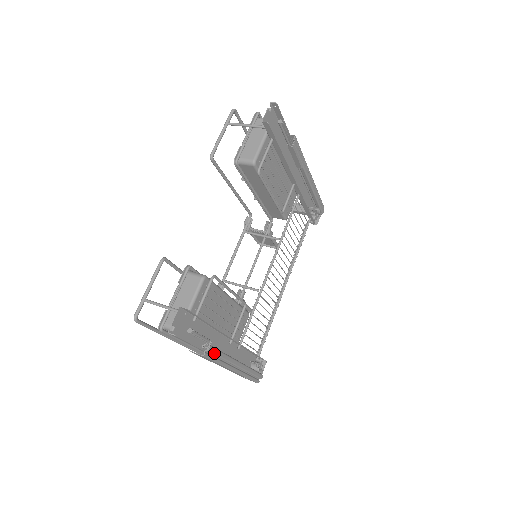
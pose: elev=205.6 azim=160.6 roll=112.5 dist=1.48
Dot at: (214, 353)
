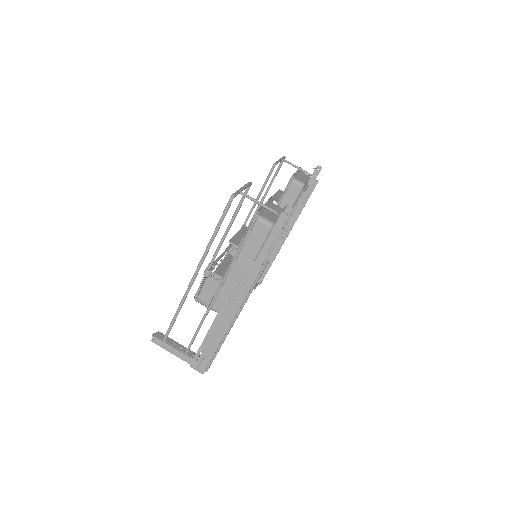
Dot at: (261, 274)
